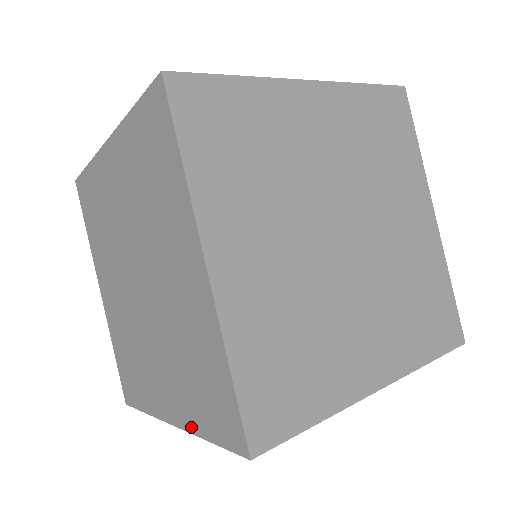
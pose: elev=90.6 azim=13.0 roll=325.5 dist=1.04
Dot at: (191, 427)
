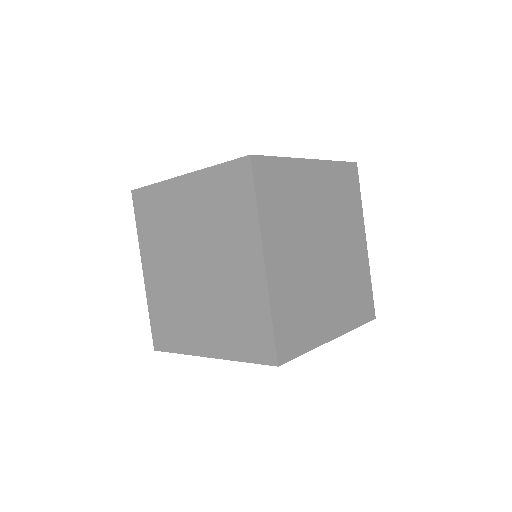
Dot at: (229, 356)
